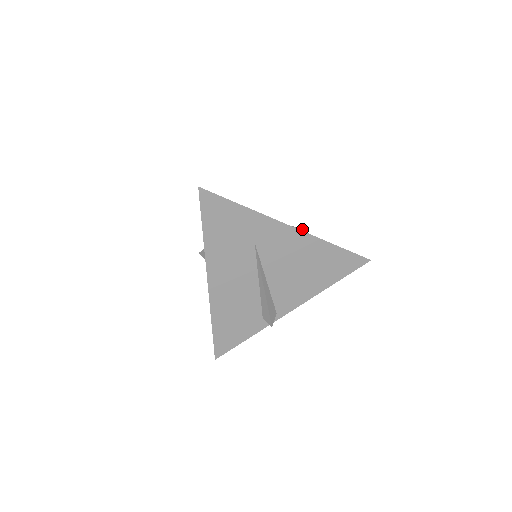
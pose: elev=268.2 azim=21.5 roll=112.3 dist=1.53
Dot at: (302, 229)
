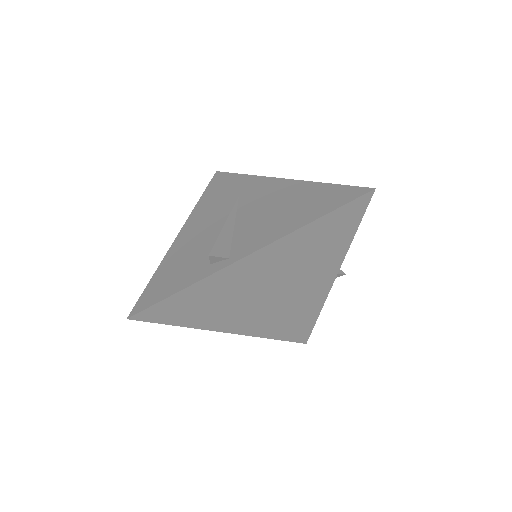
Dot at: (340, 270)
